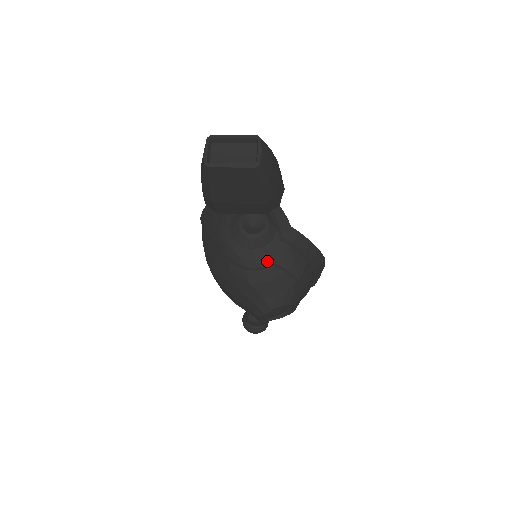
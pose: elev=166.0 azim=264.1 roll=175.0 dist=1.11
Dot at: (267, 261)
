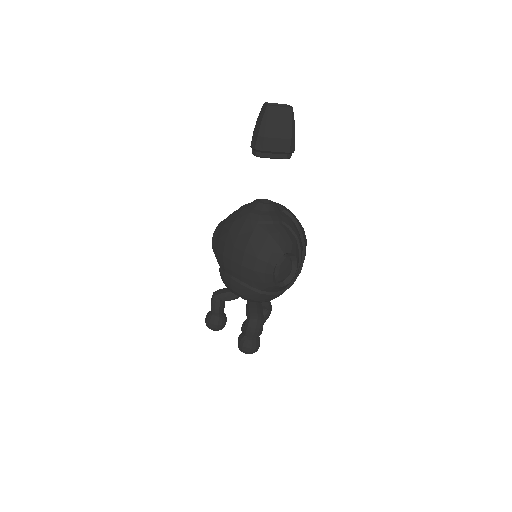
Dot at: (278, 219)
